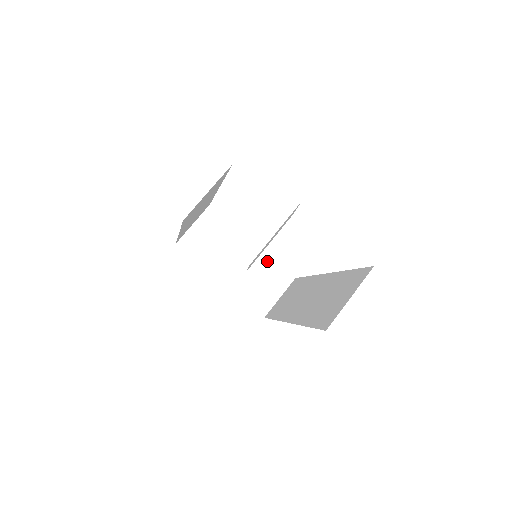
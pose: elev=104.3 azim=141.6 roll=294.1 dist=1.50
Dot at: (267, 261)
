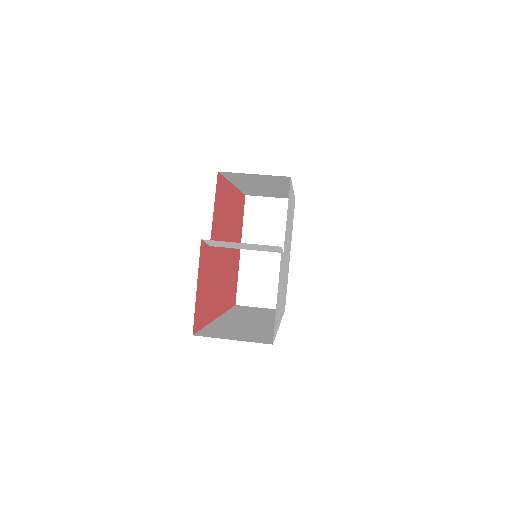
Dot at: occluded
